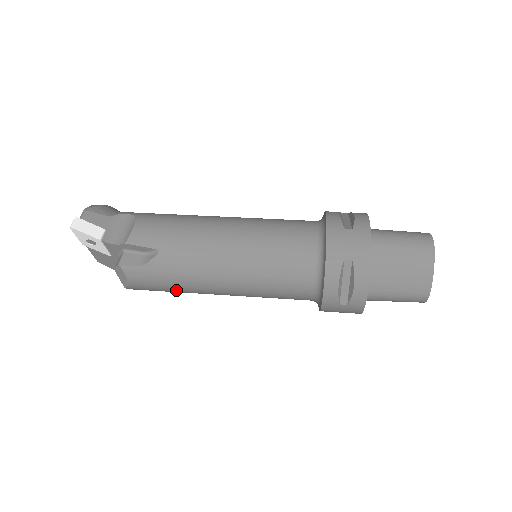
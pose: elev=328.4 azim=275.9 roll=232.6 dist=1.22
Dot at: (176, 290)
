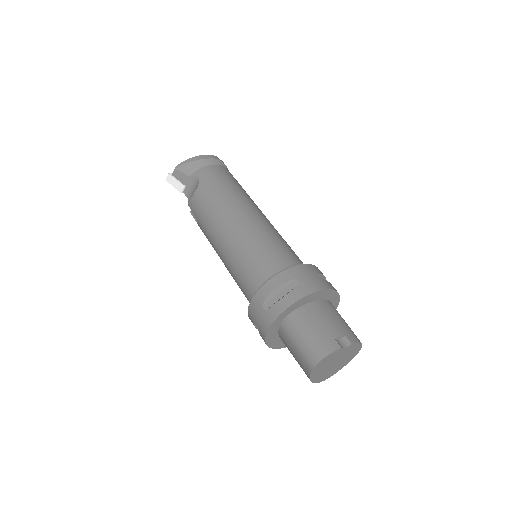
Dot at: occluded
